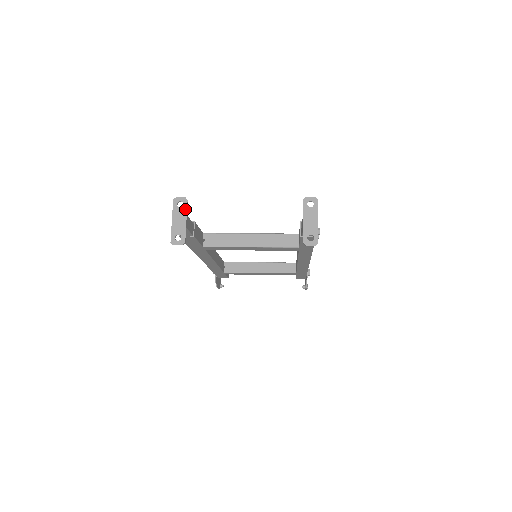
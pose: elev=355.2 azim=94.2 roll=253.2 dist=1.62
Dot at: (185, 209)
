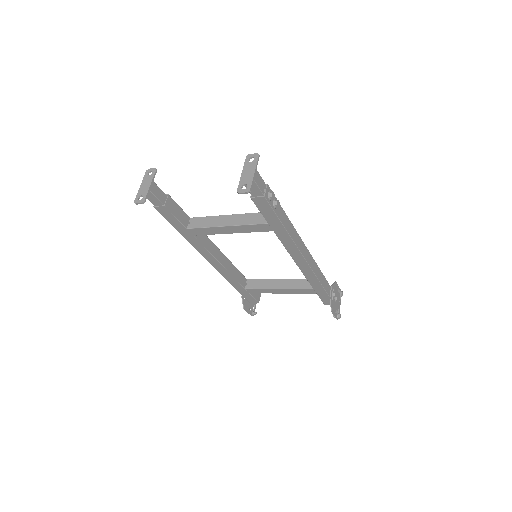
Dot at: (152, 176)
